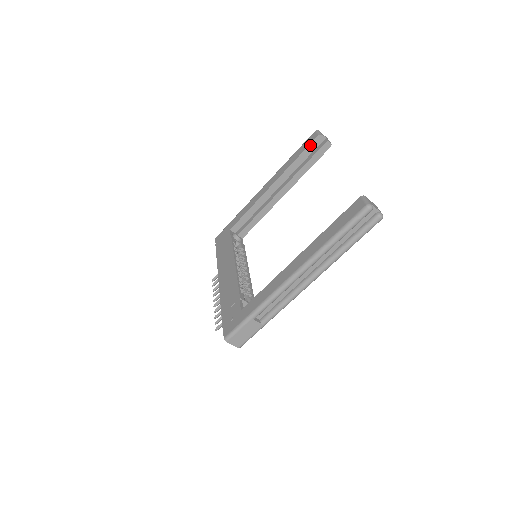
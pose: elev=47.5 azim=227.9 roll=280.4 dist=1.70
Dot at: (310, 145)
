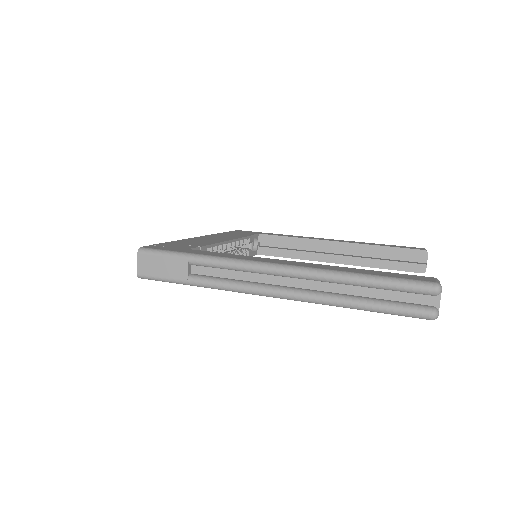
Dot at: (408, 249)
